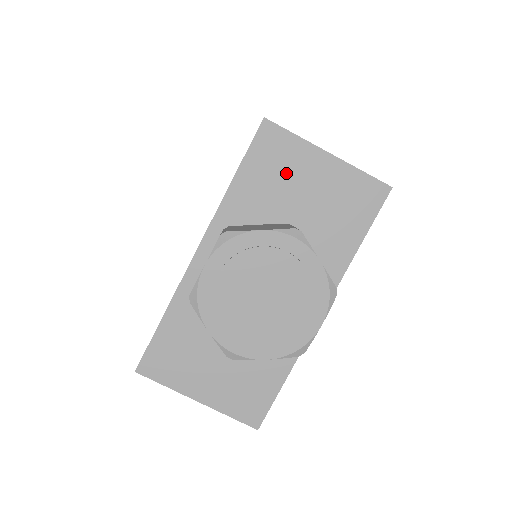
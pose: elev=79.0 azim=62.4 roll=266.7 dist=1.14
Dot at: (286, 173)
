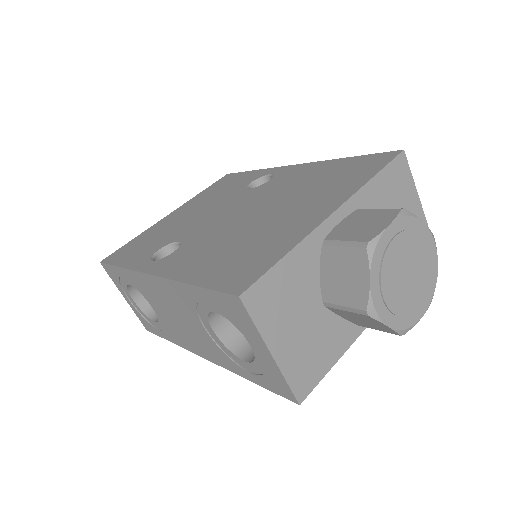
Dot at: (399, 197)
